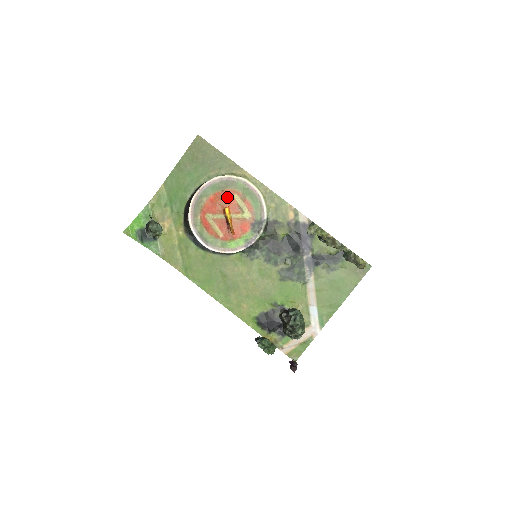
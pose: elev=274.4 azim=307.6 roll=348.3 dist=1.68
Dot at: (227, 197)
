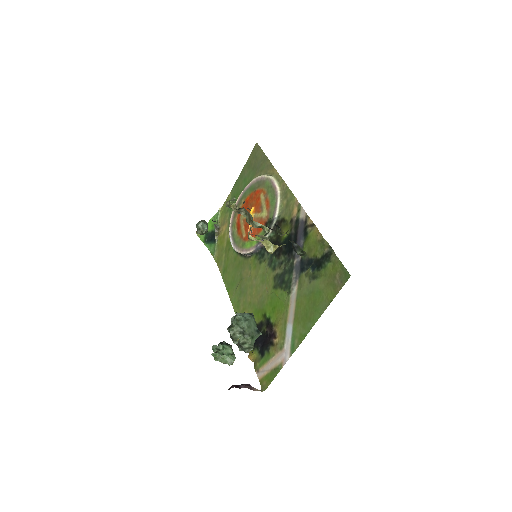
Dot at: (256, 197)
